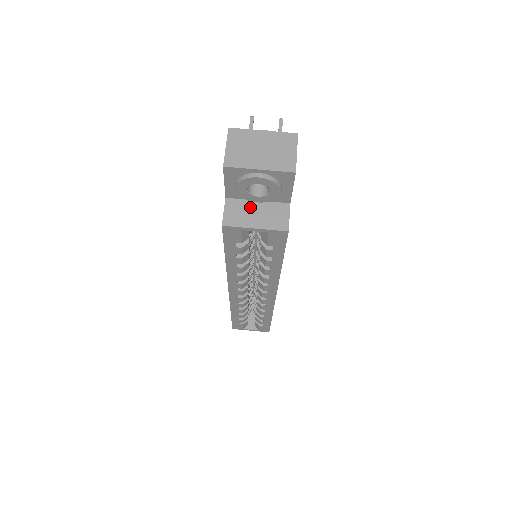
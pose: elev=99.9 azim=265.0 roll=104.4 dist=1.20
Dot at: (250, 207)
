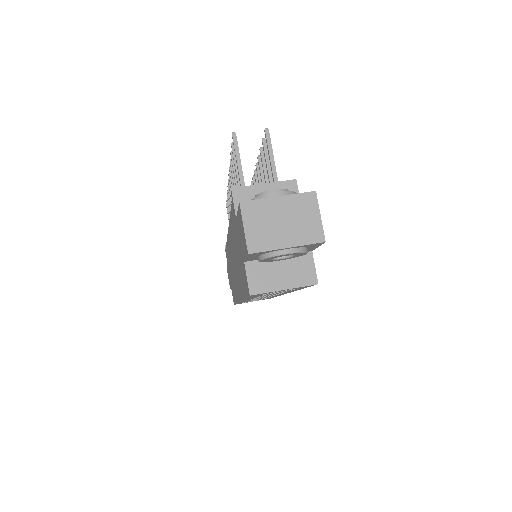
Dot at: (273, 266)
